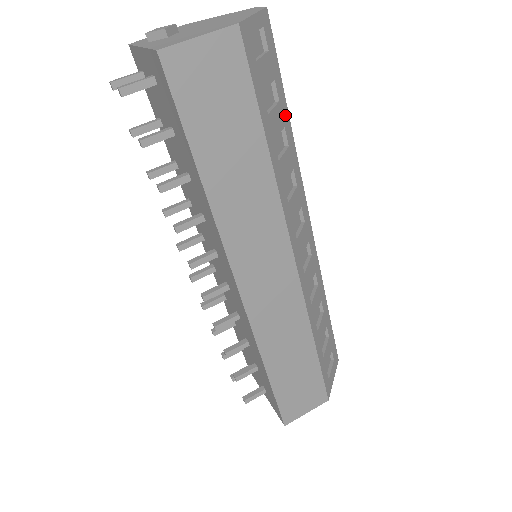
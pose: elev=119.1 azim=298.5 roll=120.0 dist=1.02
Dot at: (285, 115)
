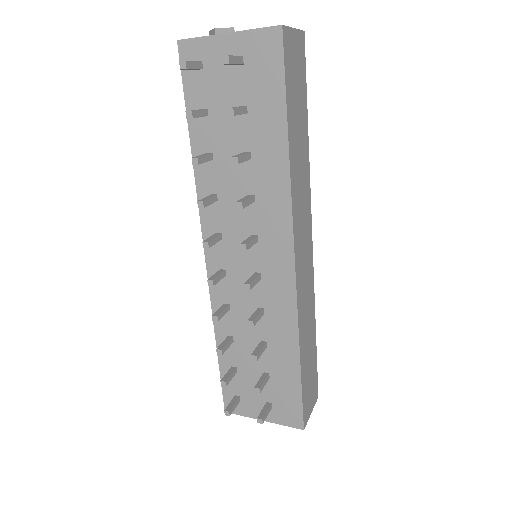
Dot at: occluded
